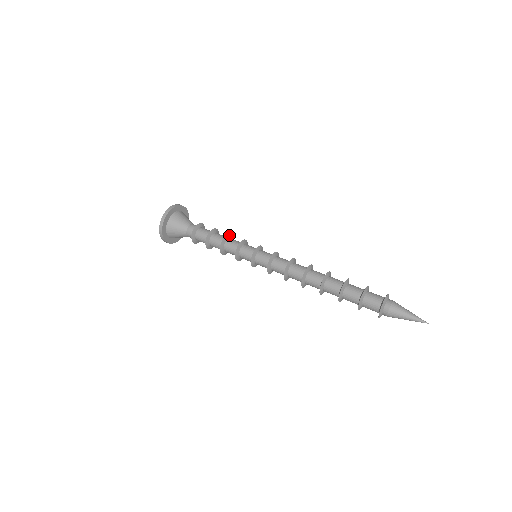
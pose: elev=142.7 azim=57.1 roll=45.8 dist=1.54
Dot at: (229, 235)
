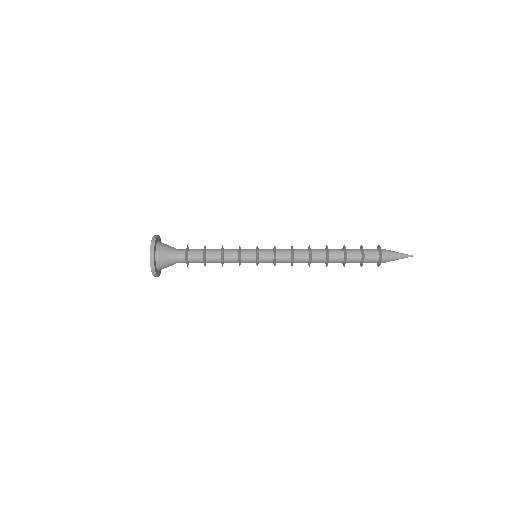
Dot at: (222, 247)
